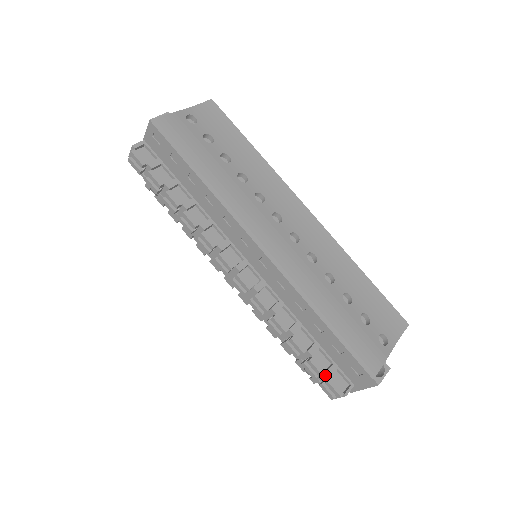
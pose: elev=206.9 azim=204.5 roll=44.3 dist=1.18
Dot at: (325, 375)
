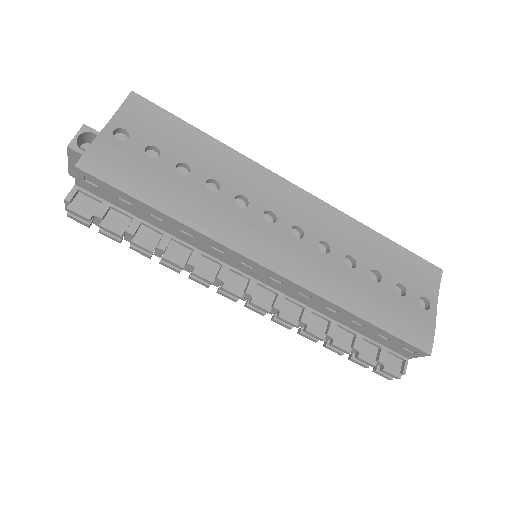
Dot at: (377, 363)
